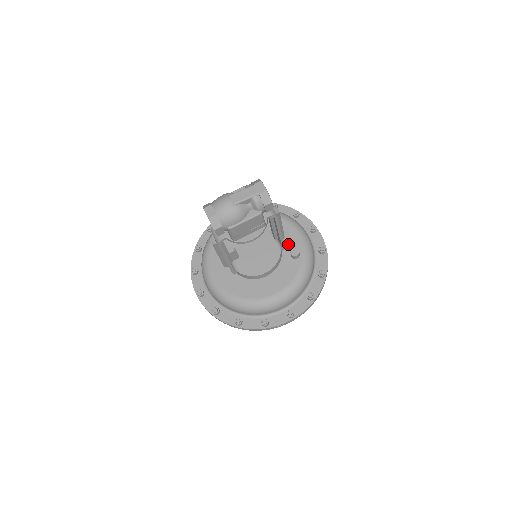
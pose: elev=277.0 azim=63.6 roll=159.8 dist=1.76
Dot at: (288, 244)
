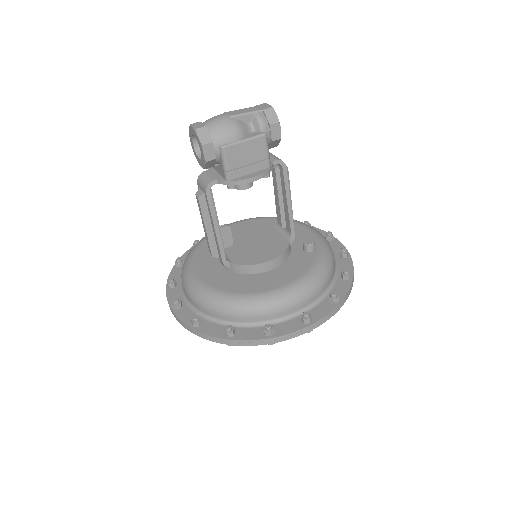
Dot at: (299, 240)
